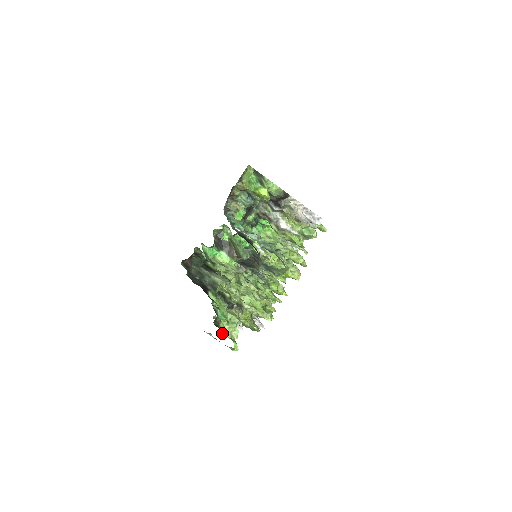
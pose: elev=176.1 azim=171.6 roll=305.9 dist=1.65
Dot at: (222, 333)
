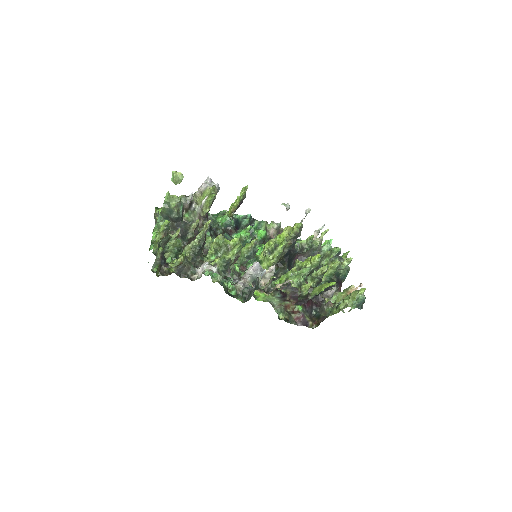
Dot at: (174, 266)
